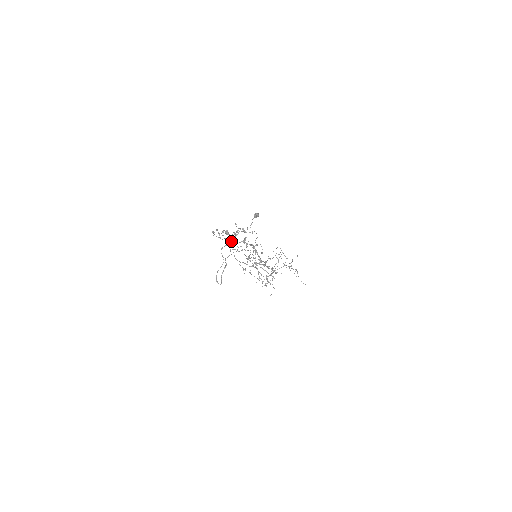
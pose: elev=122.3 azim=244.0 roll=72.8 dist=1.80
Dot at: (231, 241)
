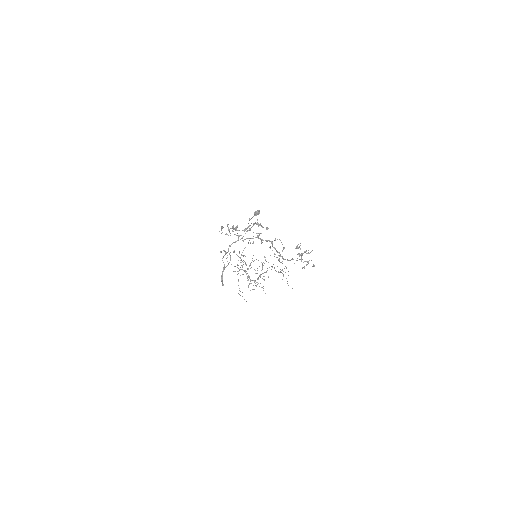
Dot at: (242, 237)
